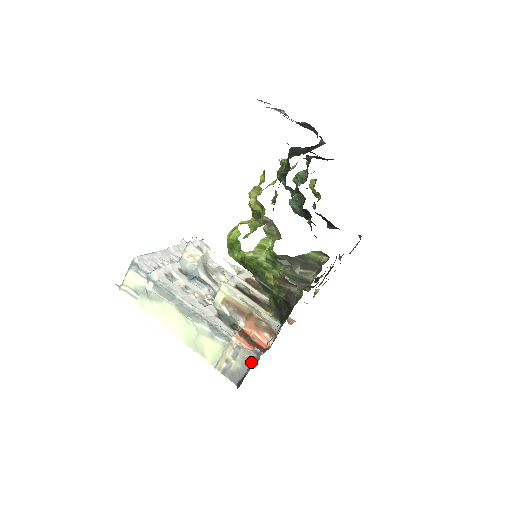
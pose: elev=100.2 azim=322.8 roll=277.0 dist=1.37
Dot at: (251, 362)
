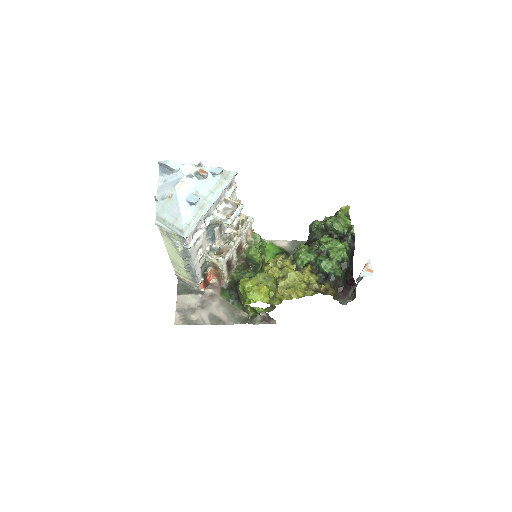
Dot at: (196, 290)
